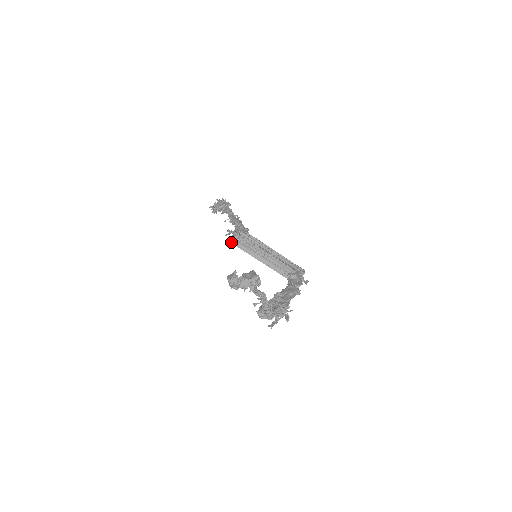
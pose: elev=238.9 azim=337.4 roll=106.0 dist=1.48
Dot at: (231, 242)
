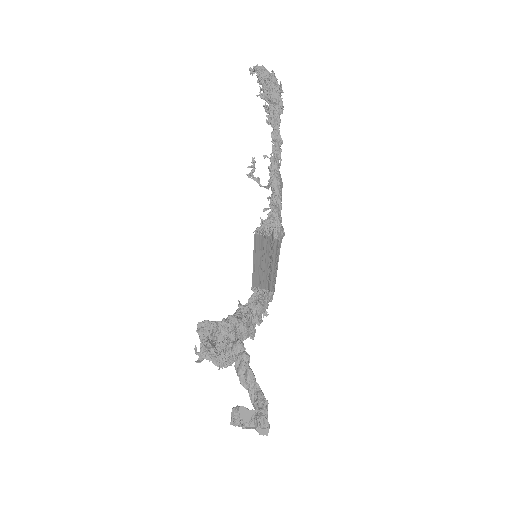
Dot at: (255, 235)
